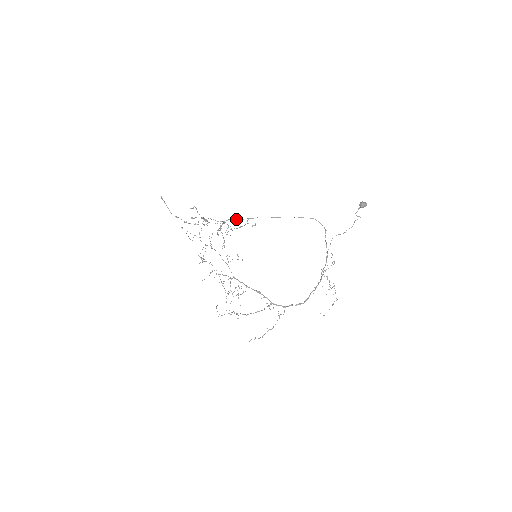
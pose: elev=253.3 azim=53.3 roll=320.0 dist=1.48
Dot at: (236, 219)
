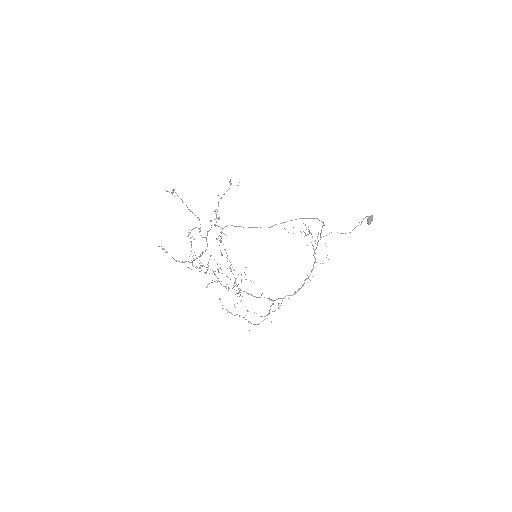
Dot at: (236, 226)
